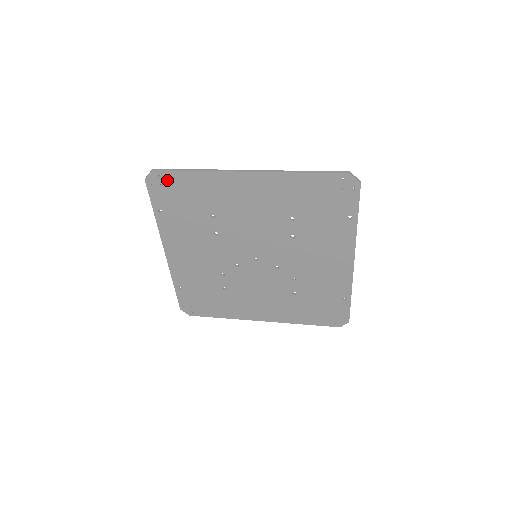
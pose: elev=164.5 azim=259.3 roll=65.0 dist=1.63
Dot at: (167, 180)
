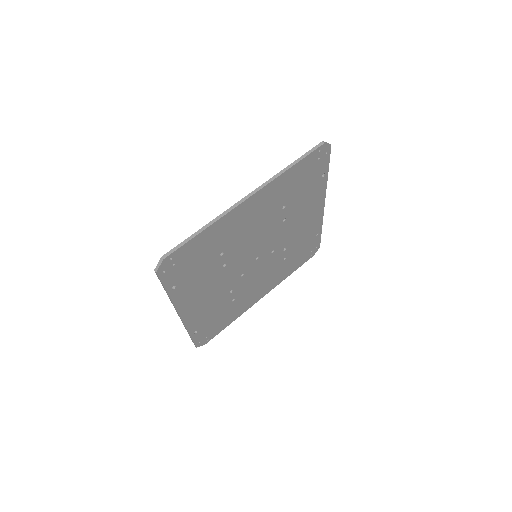
Dot at: (179, 257)
